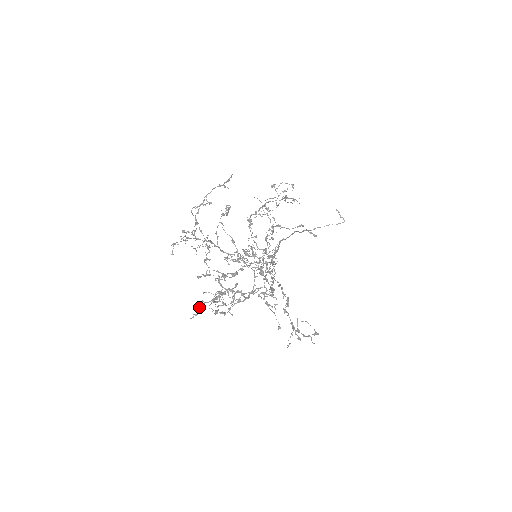
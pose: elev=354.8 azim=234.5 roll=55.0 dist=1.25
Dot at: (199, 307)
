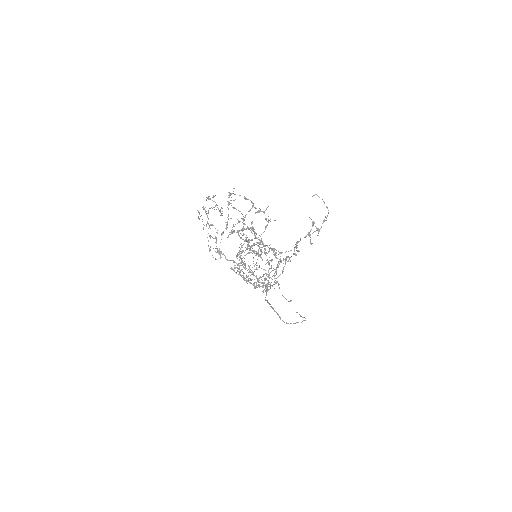
Dot at: (232, 231)
